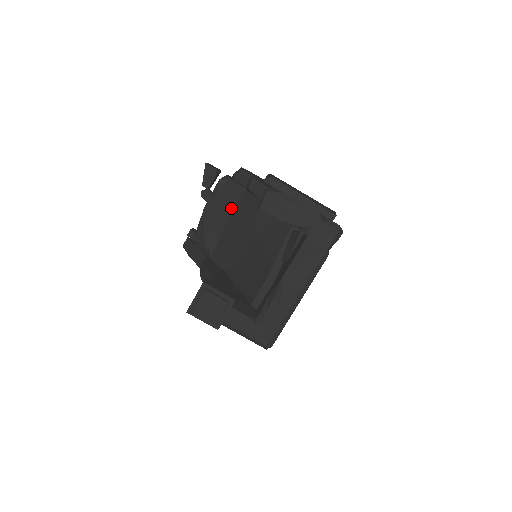
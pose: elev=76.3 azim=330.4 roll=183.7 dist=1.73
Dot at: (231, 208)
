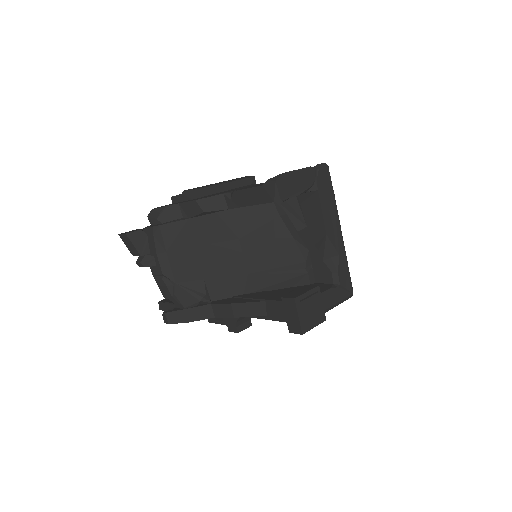
Dot at: (190, 246)
